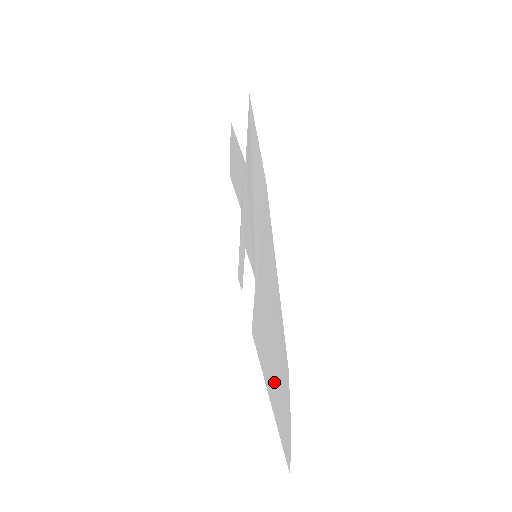
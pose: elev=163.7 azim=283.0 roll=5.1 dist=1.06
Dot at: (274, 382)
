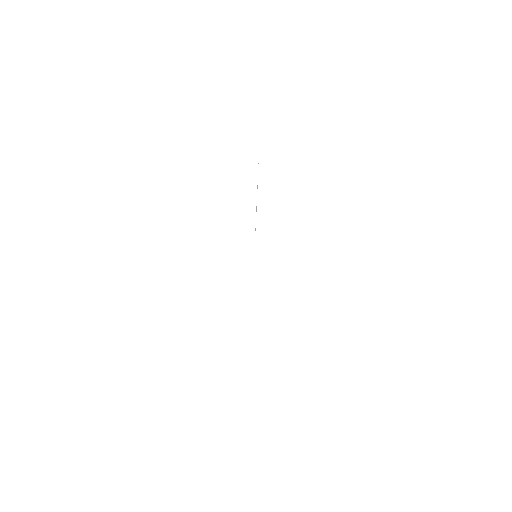
Dot at: occluded
